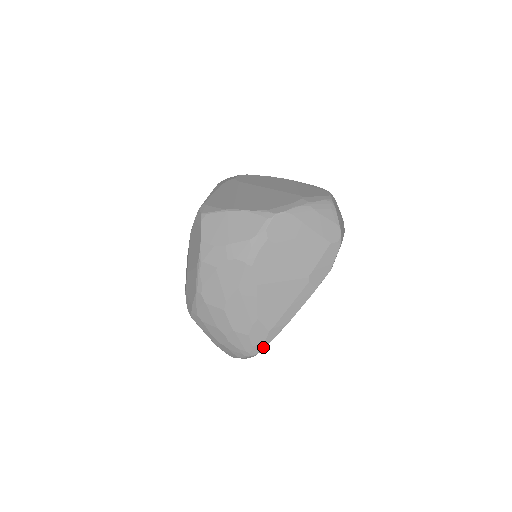
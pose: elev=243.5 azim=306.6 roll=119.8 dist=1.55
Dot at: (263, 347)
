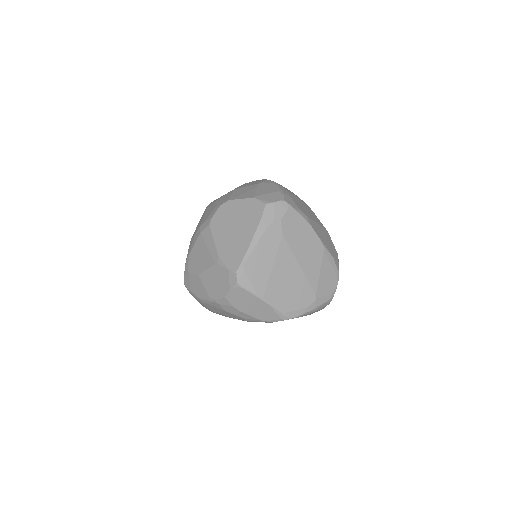
Dot at: occluded
